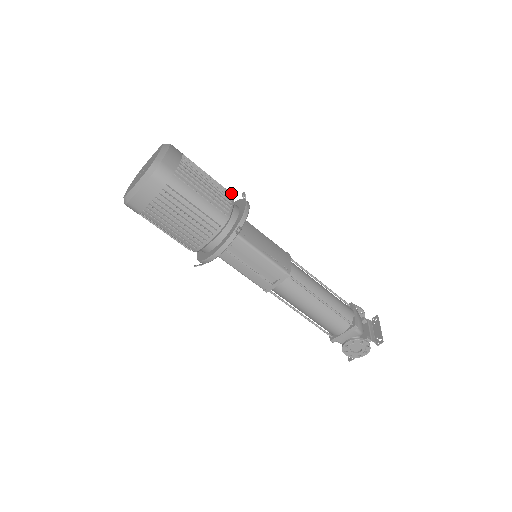
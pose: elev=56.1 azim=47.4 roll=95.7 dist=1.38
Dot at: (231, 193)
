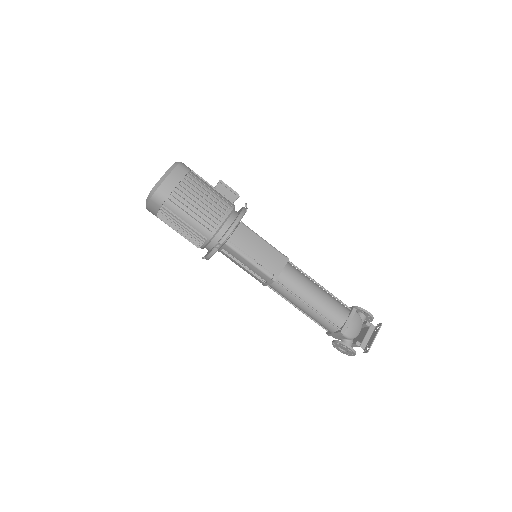
Dot at: (231, 205)
